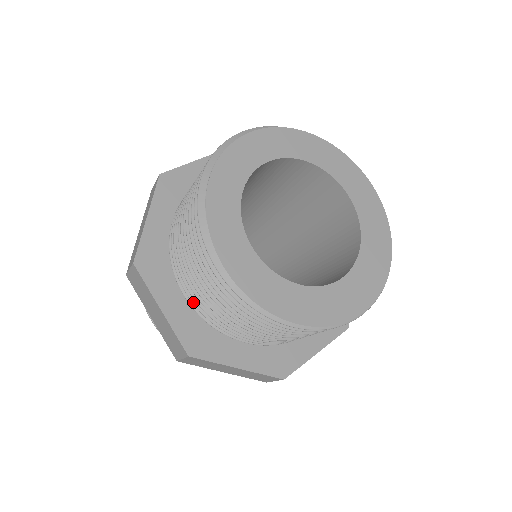
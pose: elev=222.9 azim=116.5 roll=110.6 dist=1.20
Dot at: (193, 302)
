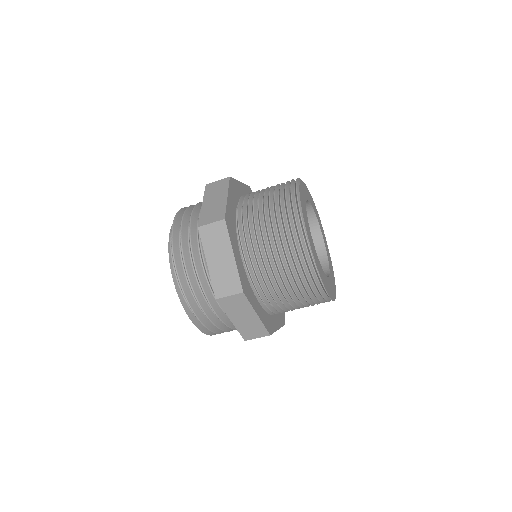
Dot at: (243, 211)
